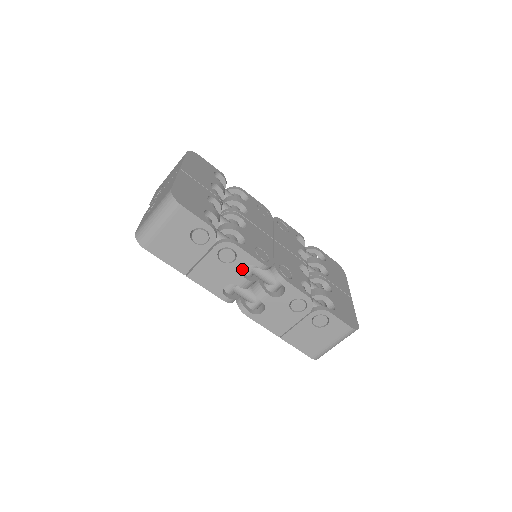
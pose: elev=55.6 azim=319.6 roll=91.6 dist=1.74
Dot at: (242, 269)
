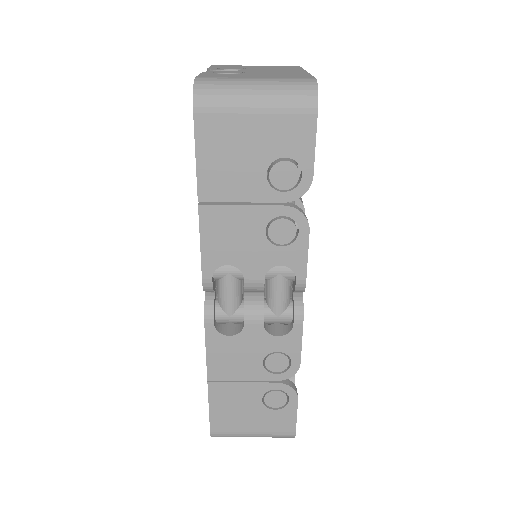
Dot at: (276, 264)
